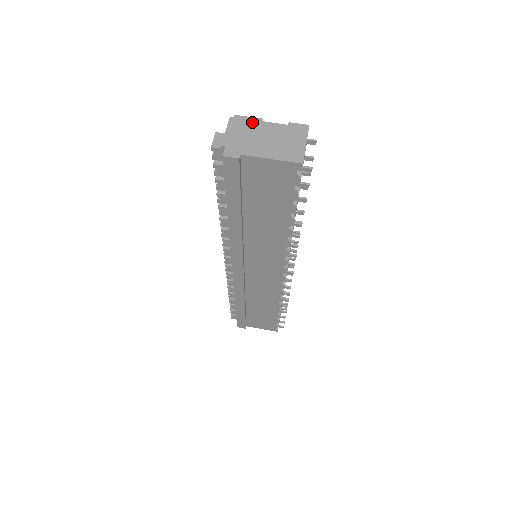
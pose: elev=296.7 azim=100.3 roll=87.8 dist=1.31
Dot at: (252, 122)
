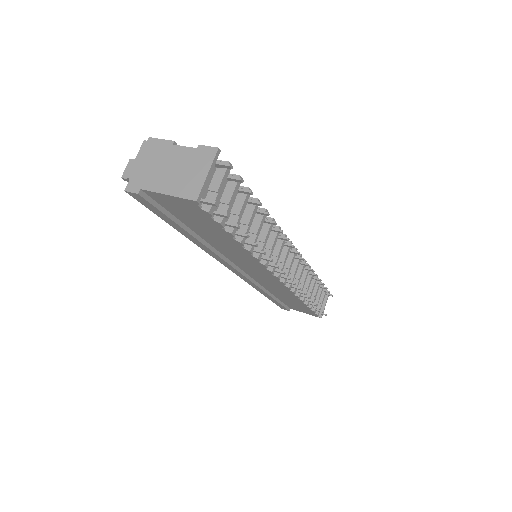
Dot at: (162, 146)
